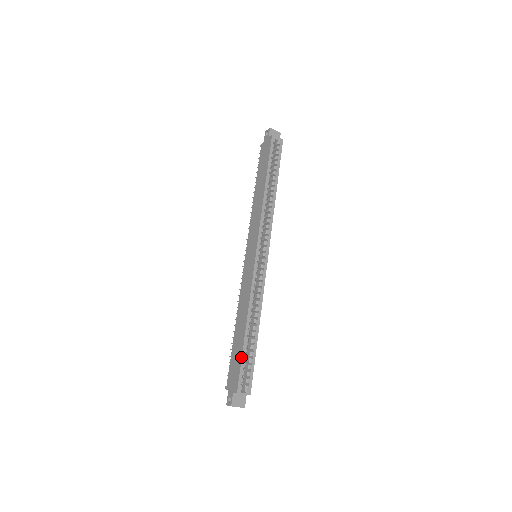
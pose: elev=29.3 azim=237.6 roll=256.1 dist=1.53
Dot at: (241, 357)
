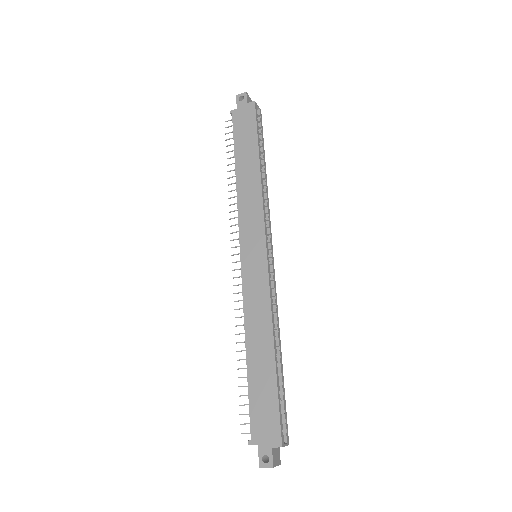
Dot at: (277, 395)
